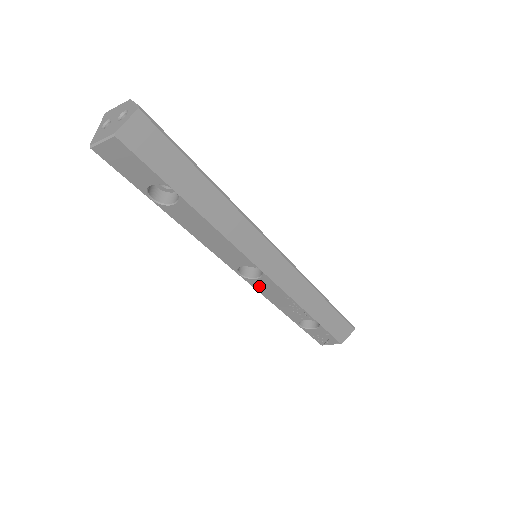
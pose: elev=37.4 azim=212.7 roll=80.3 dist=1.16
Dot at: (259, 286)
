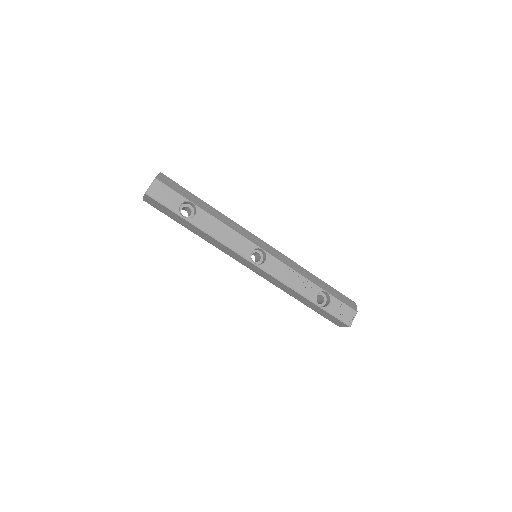
Dot at: (271, 269)
